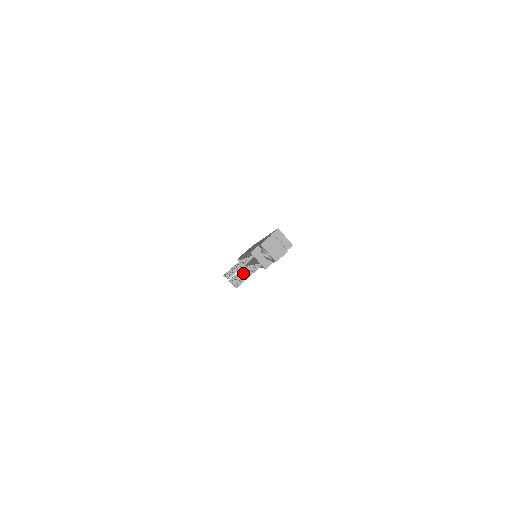
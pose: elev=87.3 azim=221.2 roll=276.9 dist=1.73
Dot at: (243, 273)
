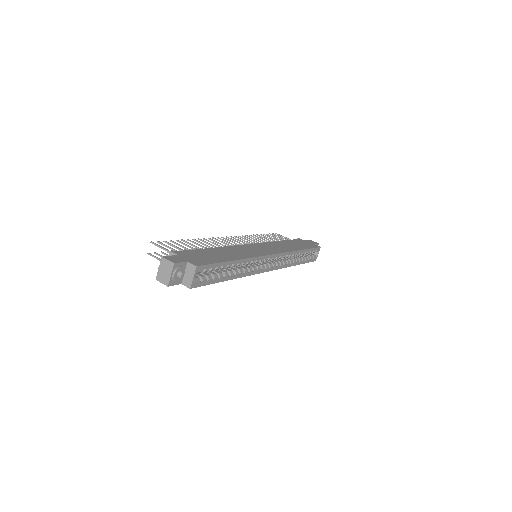
Dot at: occluded
